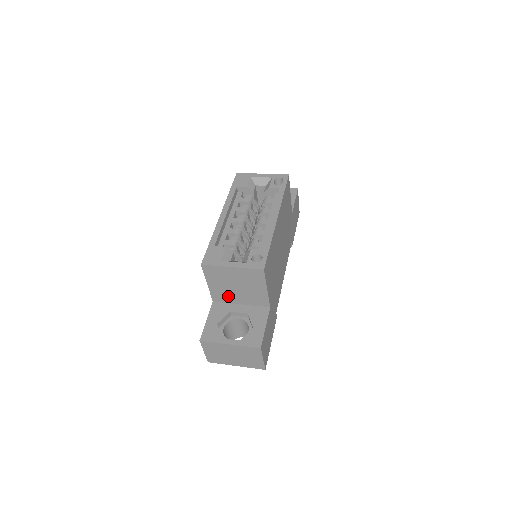
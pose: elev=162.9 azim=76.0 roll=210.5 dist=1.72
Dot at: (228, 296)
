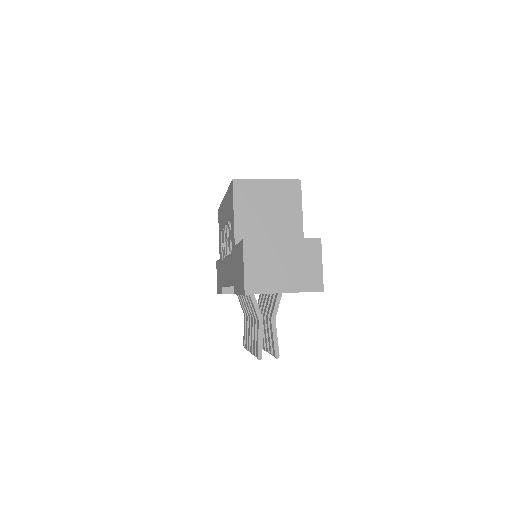
Dot at: (256, 232)
